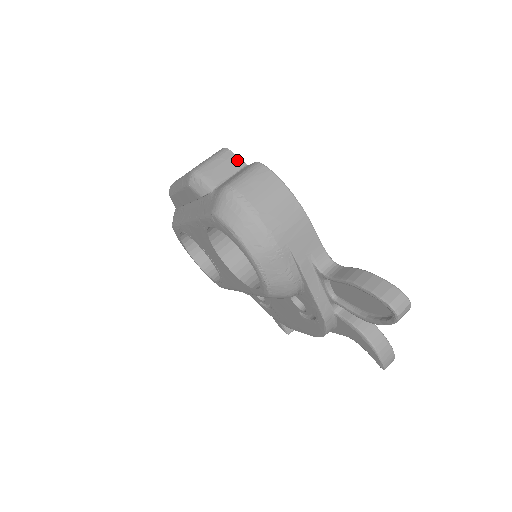
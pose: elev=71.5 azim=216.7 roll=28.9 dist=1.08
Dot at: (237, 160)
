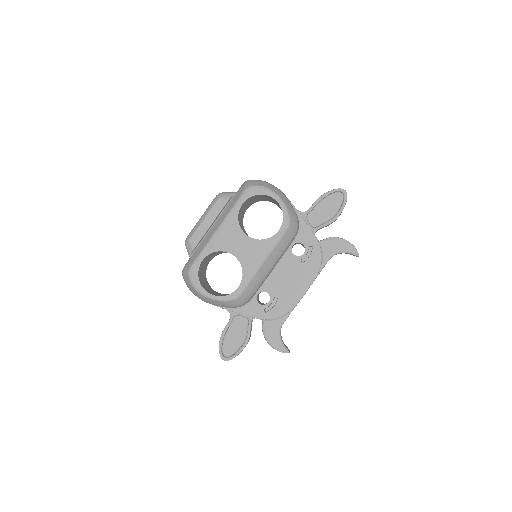
Dot at: occluded
